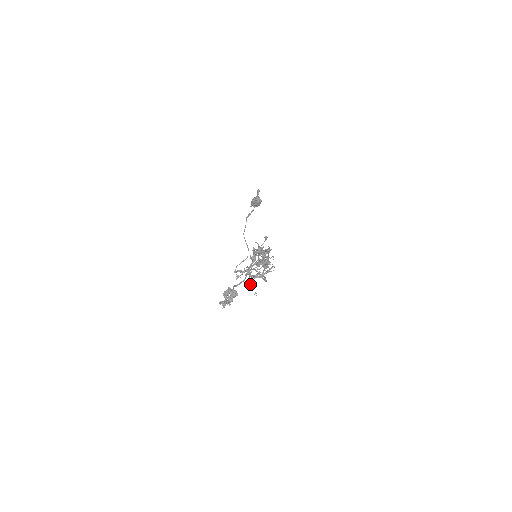
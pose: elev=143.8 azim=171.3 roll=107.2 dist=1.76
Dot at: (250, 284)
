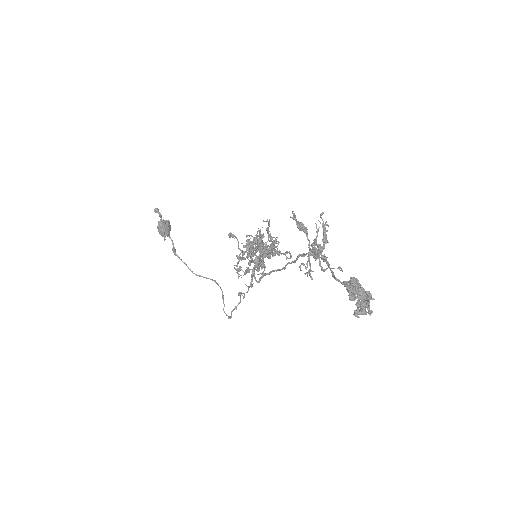
Dot at: occluded
